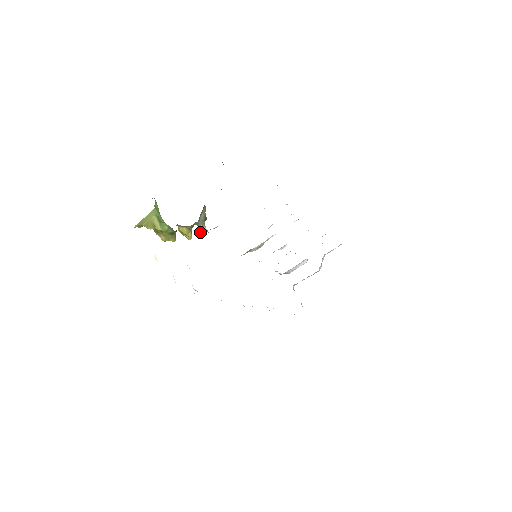
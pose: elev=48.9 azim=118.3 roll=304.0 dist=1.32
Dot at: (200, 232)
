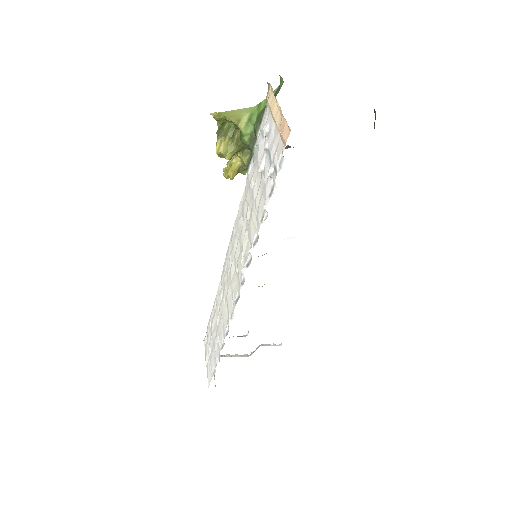
Dot at: occluded
